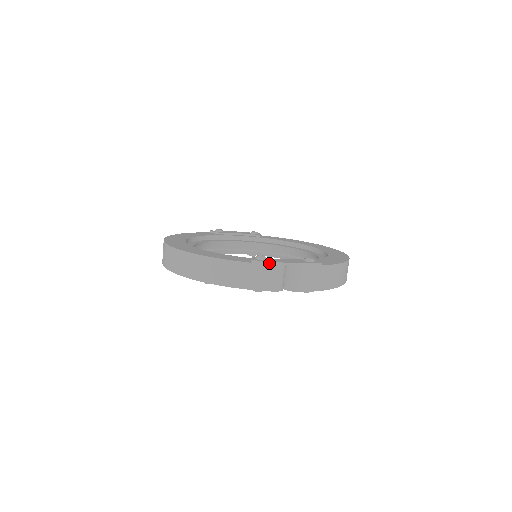
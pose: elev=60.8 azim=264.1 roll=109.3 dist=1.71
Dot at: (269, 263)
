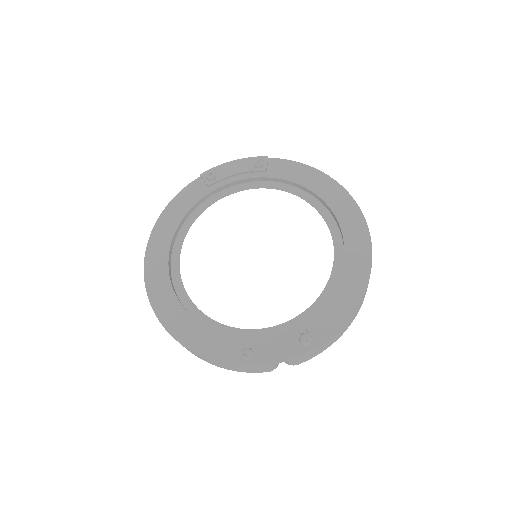
Dot at: (255, 366)
